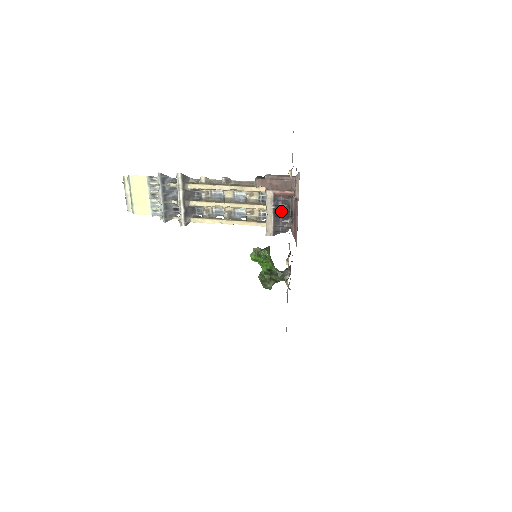
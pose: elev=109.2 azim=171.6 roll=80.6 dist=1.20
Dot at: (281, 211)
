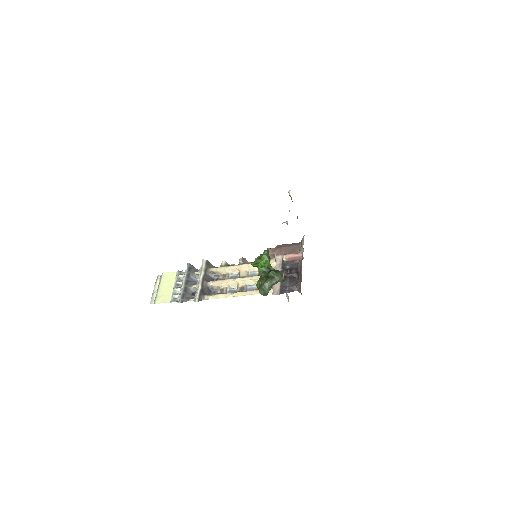
Dot at: (288, 273)
